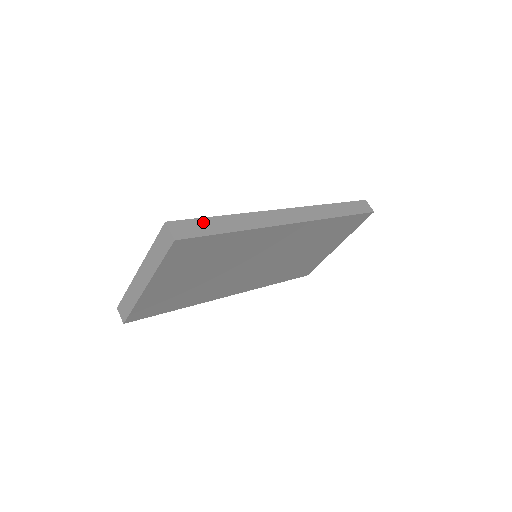
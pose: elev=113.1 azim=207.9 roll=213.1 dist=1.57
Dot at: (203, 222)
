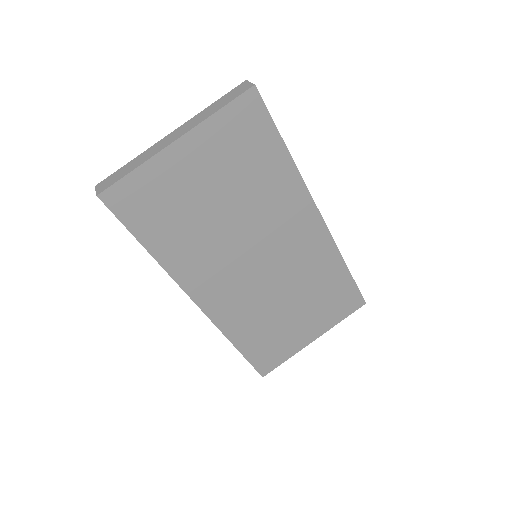
Dot at: occluded
